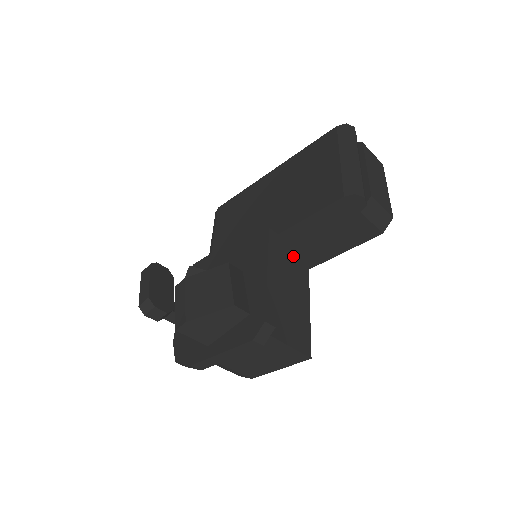
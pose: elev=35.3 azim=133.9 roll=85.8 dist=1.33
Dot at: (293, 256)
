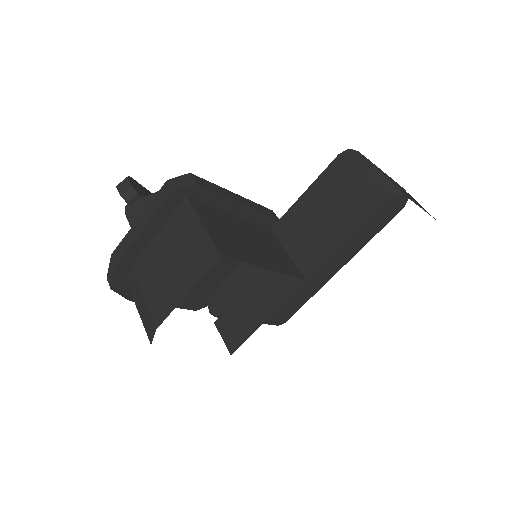
Dot at: (291, 255)
